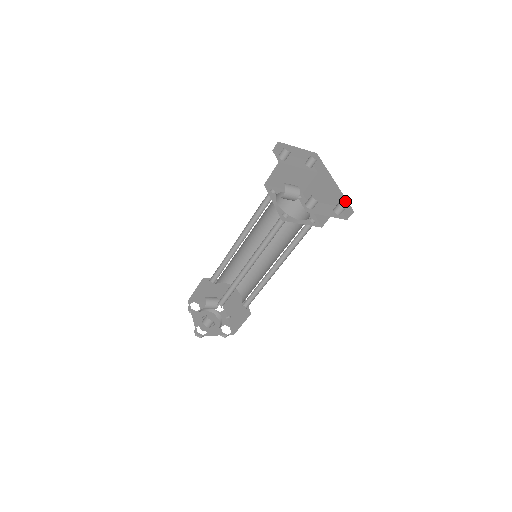
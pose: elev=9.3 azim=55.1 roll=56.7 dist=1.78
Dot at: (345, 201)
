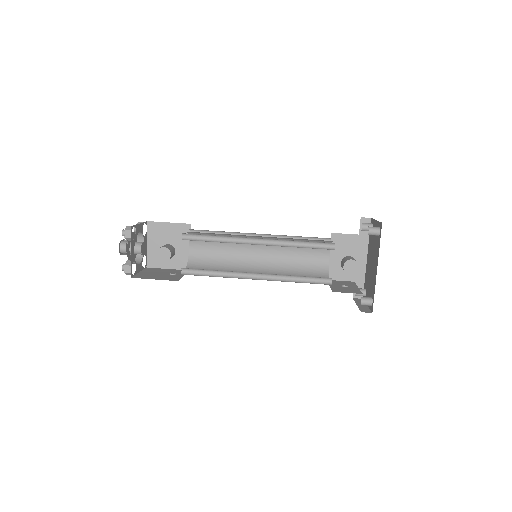
Dot at: (363, 284)
